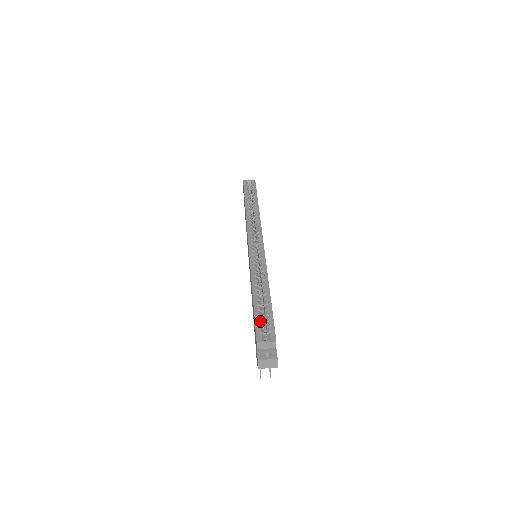
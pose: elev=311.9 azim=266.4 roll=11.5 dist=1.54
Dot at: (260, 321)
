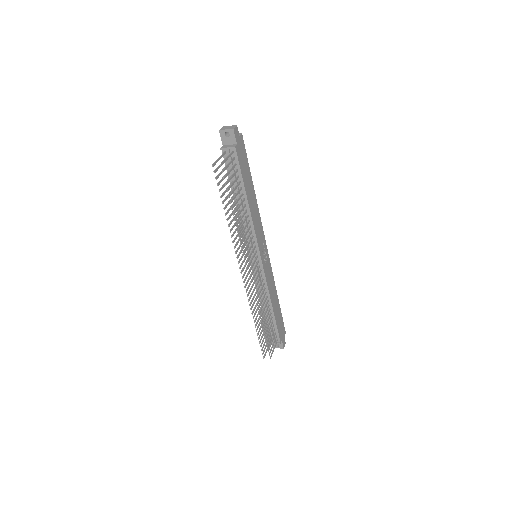
Dot at: occluded
